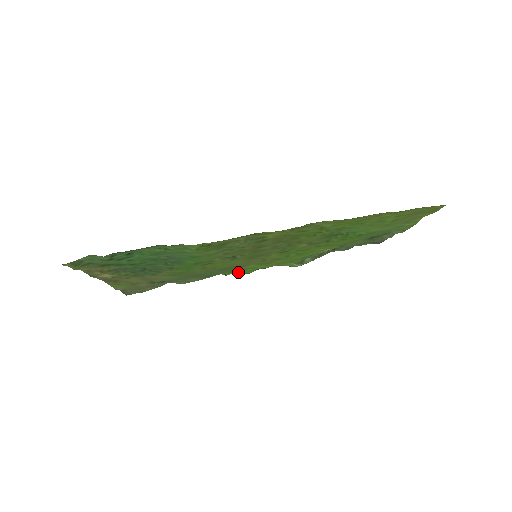
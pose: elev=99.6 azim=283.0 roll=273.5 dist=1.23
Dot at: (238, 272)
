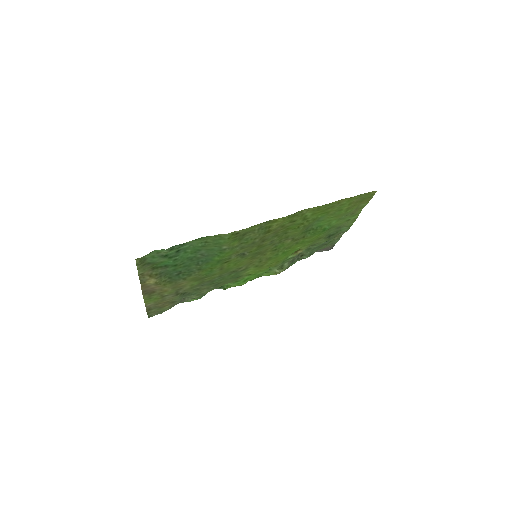
Dot at: (236, 283)
